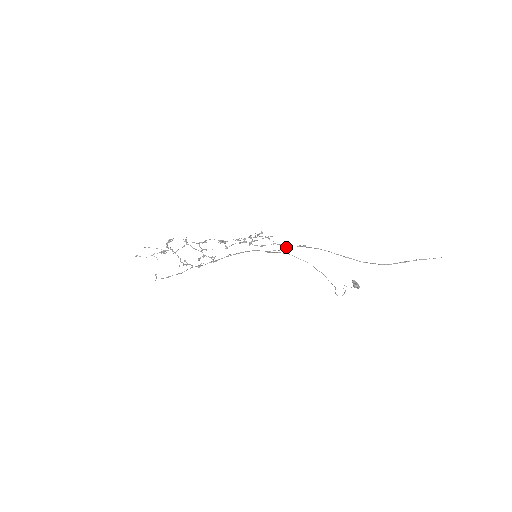
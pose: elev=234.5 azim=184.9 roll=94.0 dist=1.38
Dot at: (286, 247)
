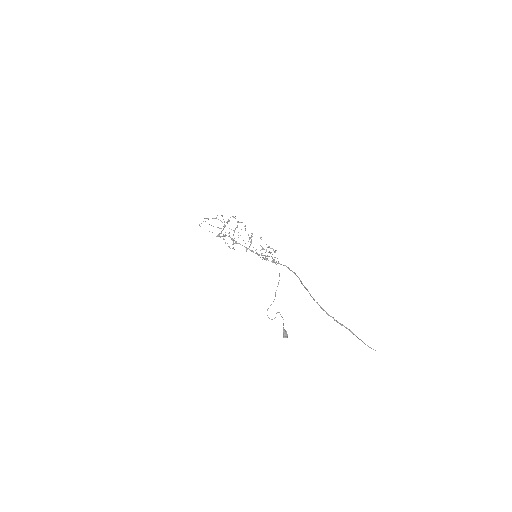
Dot at: occluded
